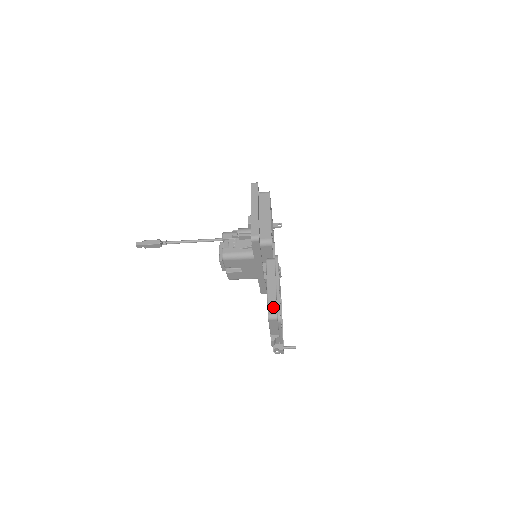
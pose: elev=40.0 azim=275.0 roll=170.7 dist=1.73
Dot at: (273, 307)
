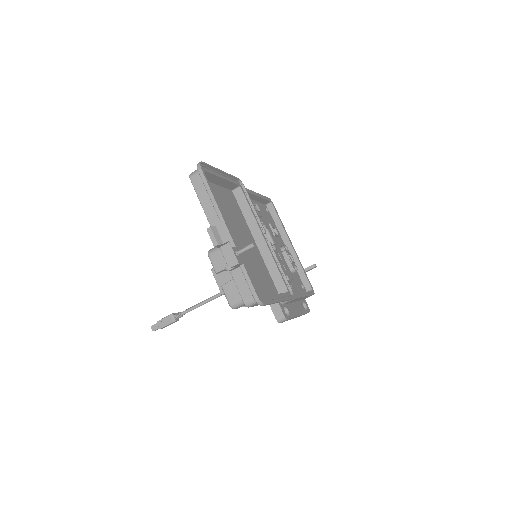
Dot at: occluded
